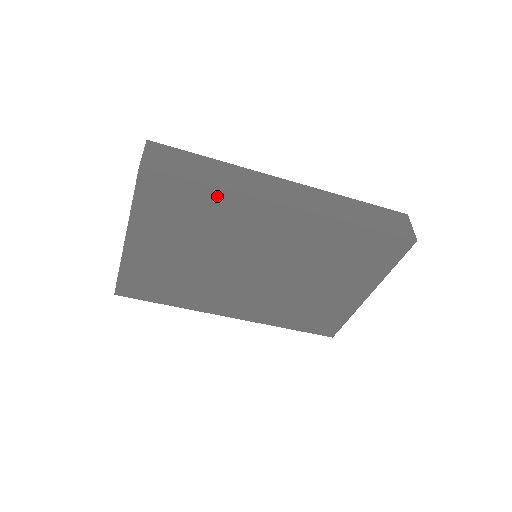
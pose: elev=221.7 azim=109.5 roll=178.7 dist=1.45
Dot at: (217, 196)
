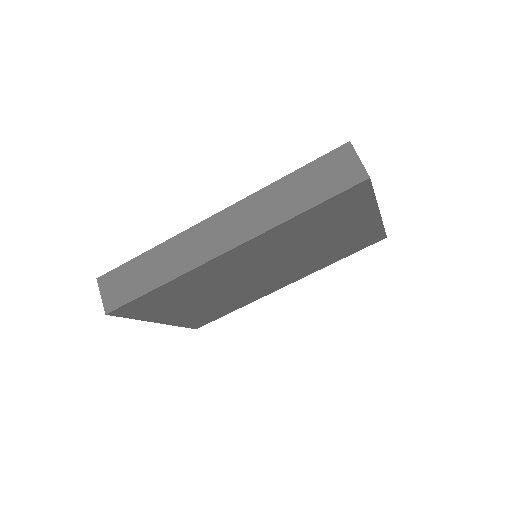
Dot at: (172, 285)
